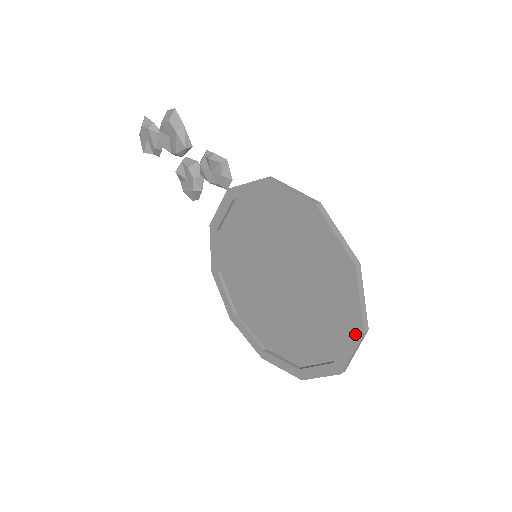
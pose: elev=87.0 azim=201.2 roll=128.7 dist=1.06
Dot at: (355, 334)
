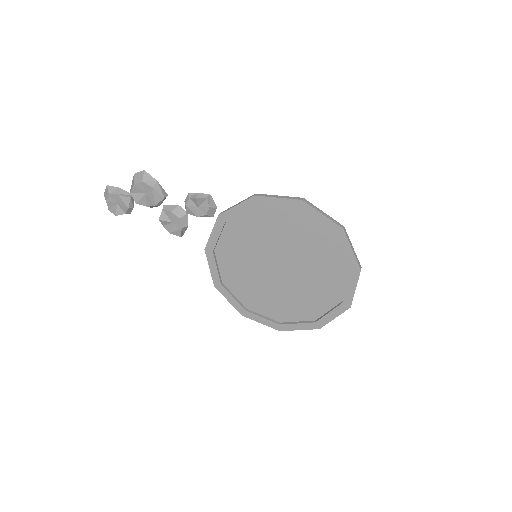
Dot at: (354, 274)
